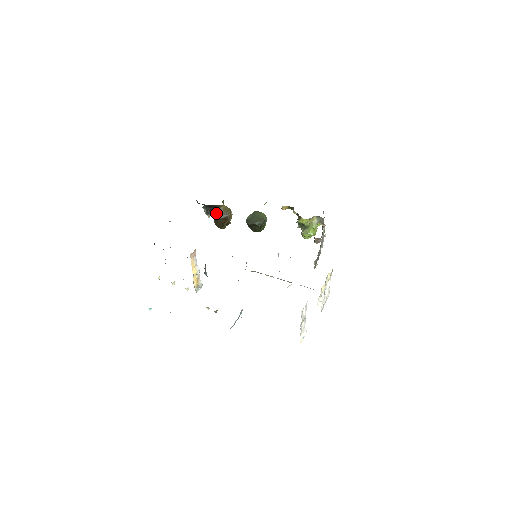
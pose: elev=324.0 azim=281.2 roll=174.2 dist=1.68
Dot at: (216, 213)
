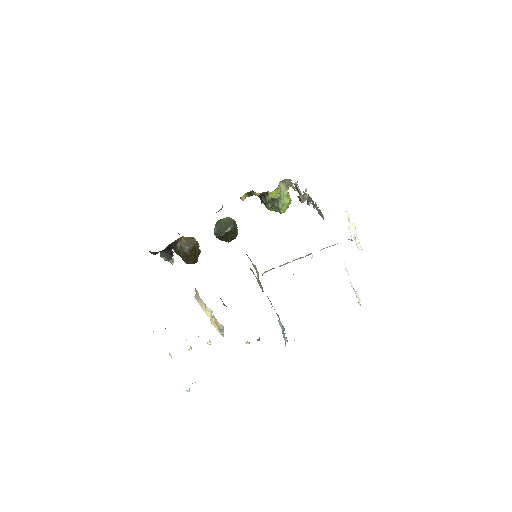
Dot at: (181, 249)
